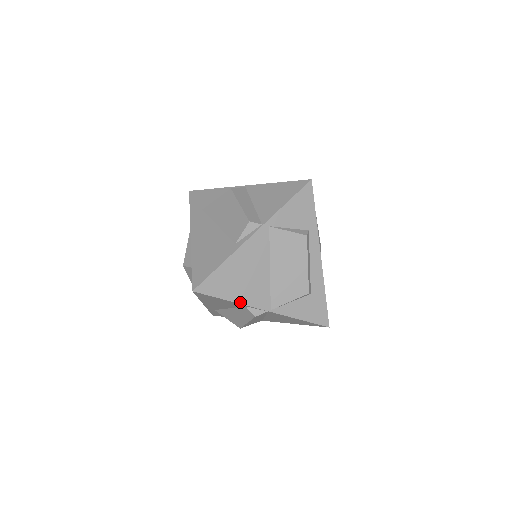
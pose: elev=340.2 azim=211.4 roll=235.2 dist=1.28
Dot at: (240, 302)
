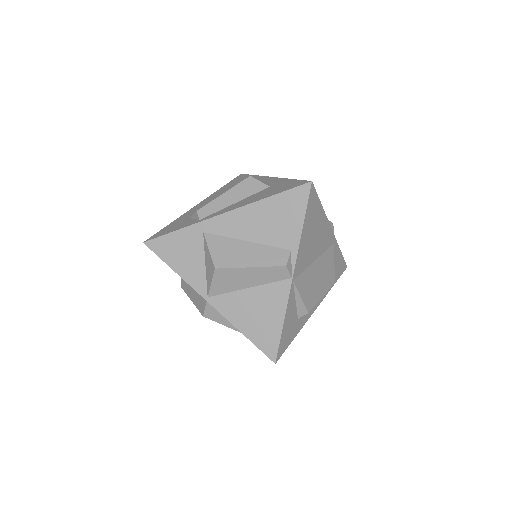
Dot at: (301, 240)
